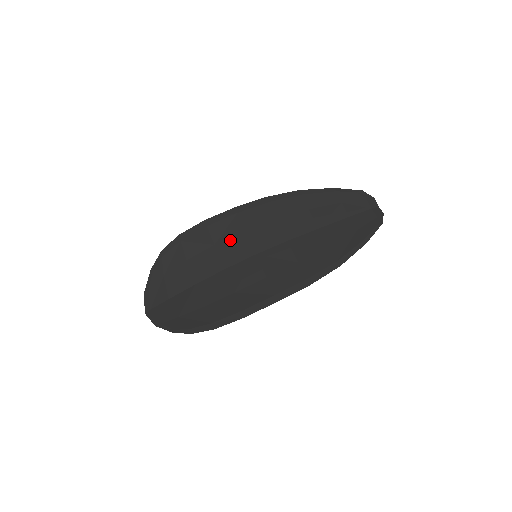
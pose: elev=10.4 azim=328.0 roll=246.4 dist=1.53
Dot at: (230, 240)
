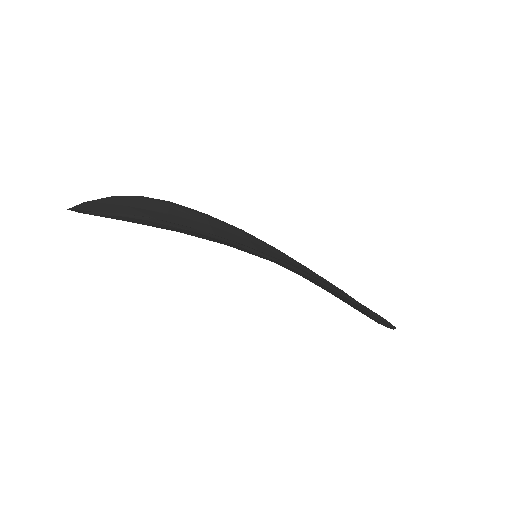
Dot at: (230, 233)
